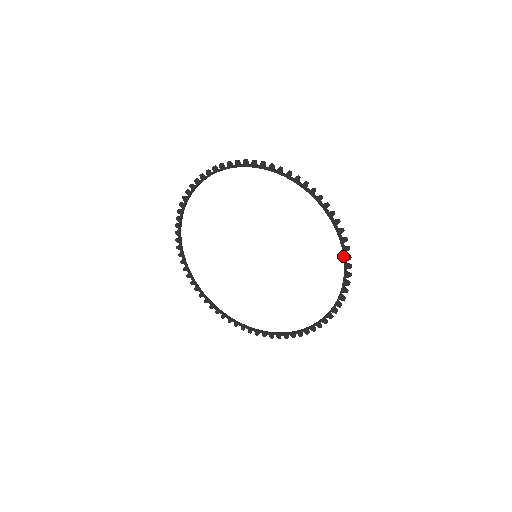
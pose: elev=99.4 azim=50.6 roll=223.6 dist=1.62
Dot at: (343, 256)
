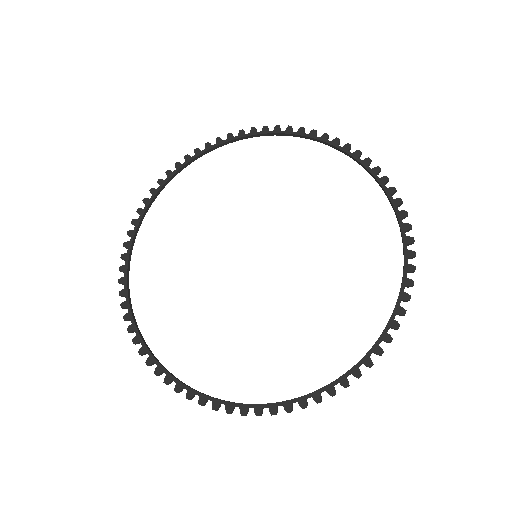
Dot at: (400, 291)
